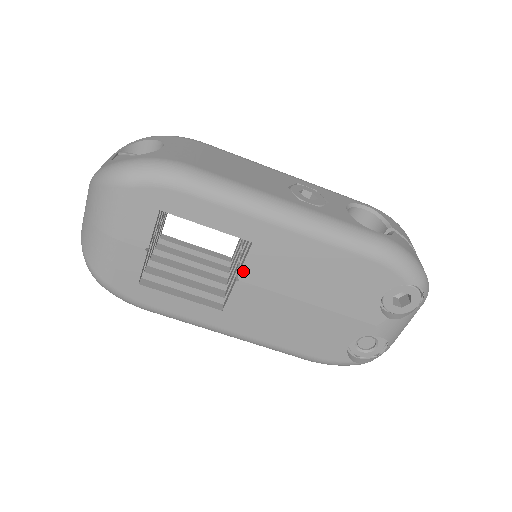
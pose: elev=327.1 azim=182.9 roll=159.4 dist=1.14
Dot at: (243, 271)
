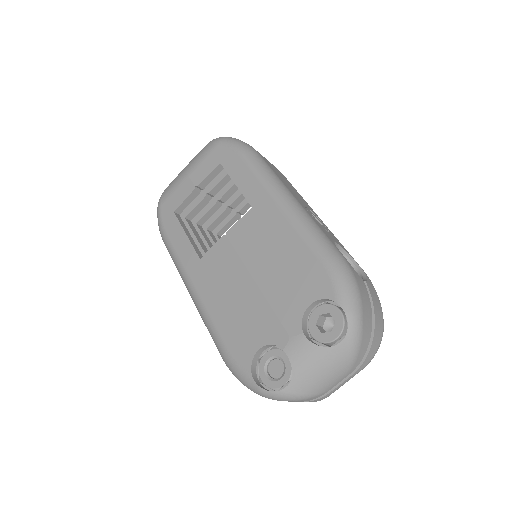
Dot at: (233, 228)
